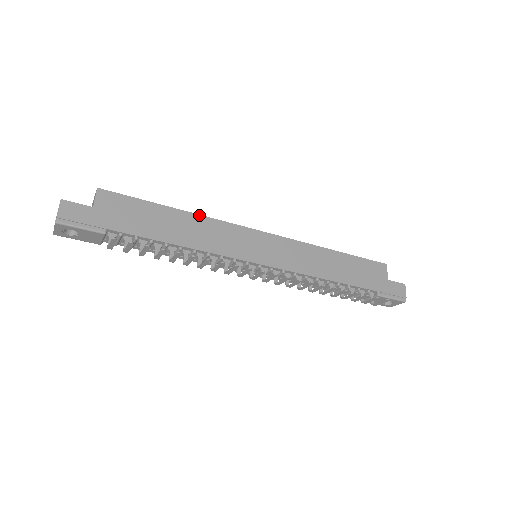
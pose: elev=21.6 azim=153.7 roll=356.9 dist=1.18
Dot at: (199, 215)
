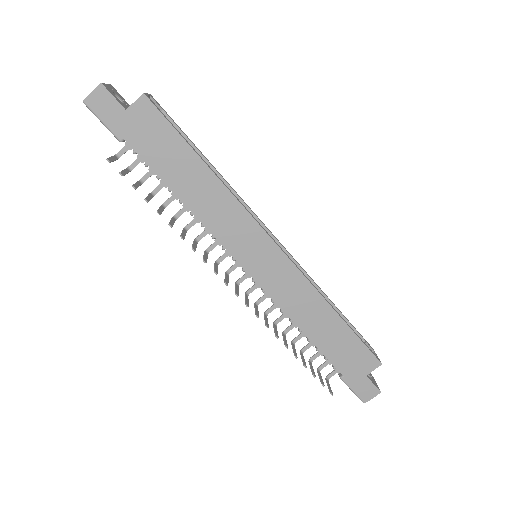
Dot at: (224, 185)
